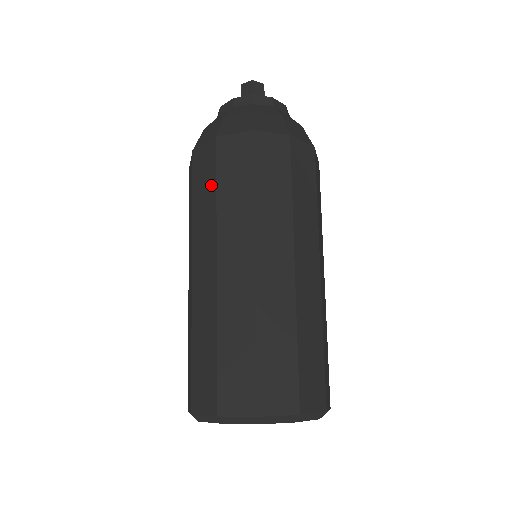
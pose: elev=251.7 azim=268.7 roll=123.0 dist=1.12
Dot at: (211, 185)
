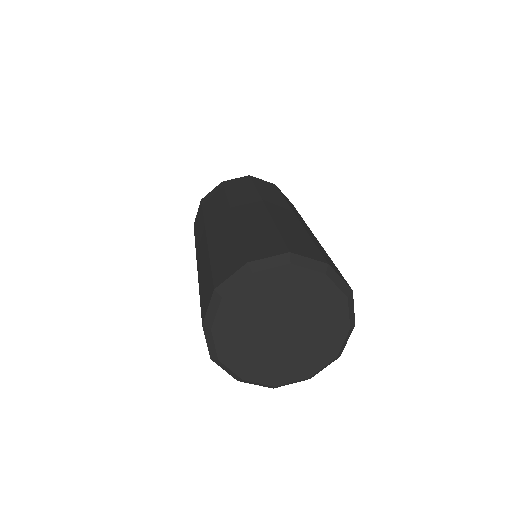
Dot at: occluded
